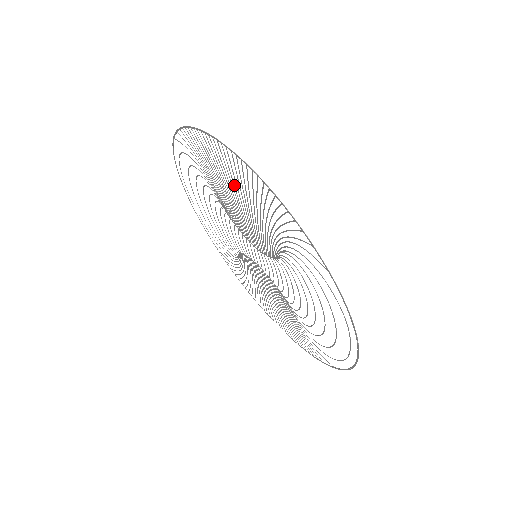
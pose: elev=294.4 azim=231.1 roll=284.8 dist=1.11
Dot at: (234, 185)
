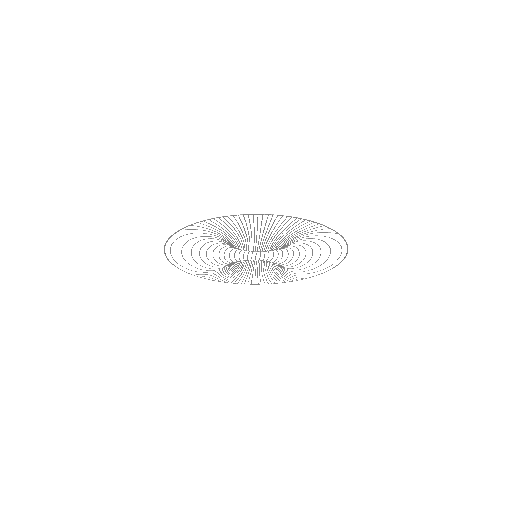
Dot at: (257, 229)
